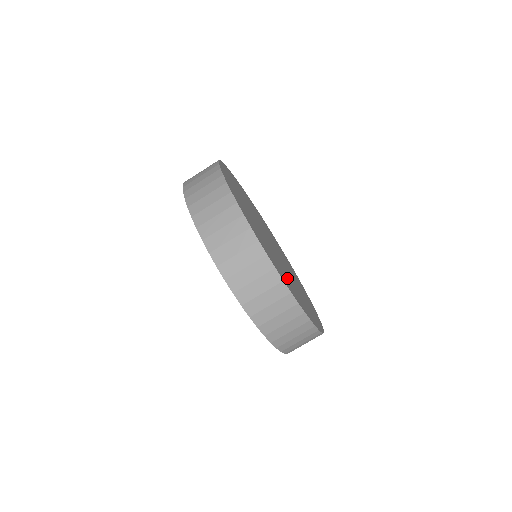
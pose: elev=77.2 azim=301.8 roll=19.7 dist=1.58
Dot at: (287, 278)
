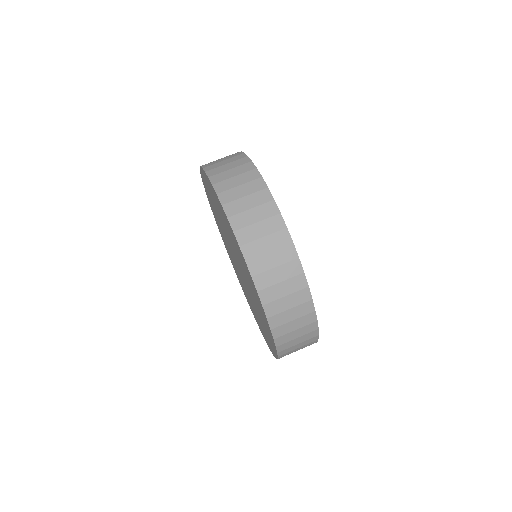
Dot at: occluded
